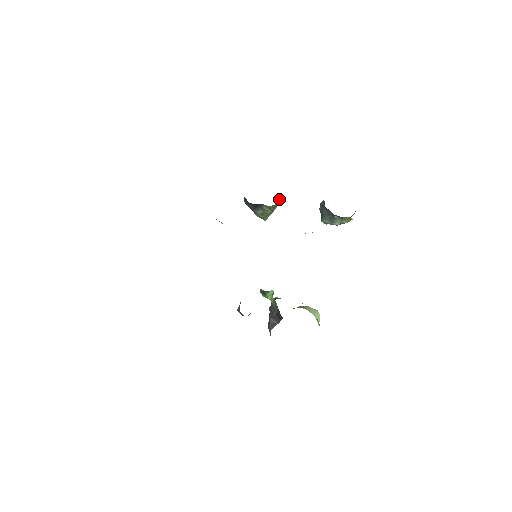
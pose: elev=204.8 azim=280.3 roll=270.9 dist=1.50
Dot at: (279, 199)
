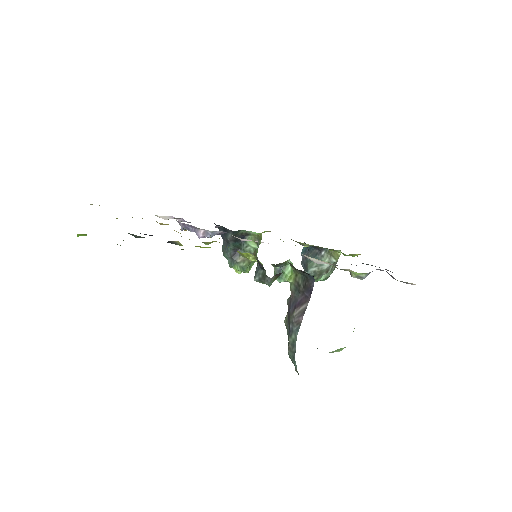
Dot at: (261, 237)
